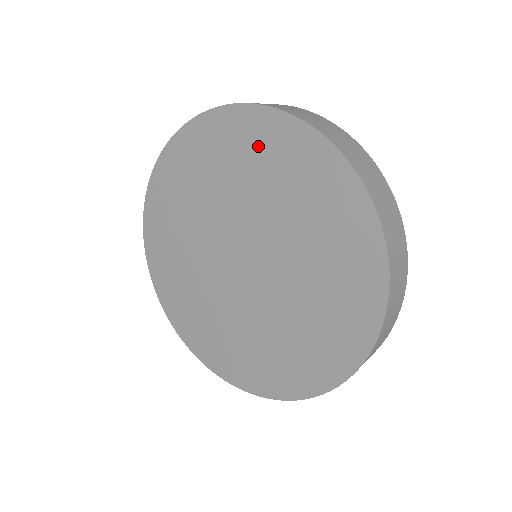
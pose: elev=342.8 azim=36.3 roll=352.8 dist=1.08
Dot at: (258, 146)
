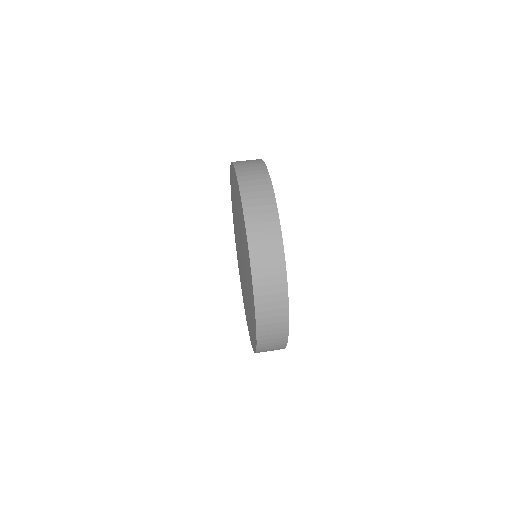
Dot at: (247, 258)
